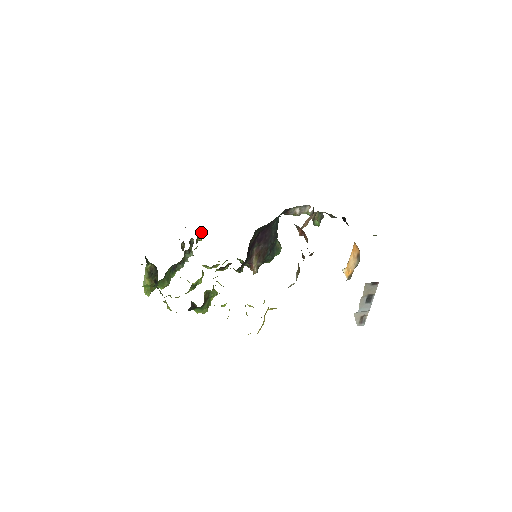
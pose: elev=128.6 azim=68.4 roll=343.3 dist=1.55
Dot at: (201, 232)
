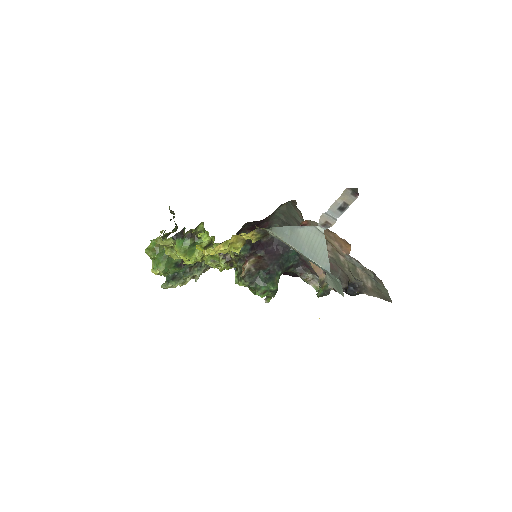
Dot at: occluded
